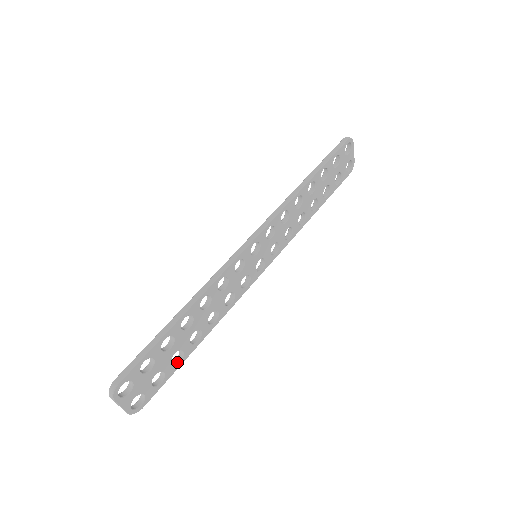
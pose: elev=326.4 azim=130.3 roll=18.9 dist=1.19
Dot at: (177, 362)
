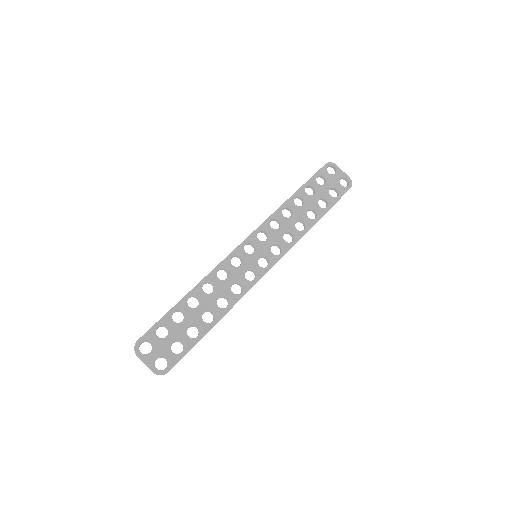
Dot at: occluded
